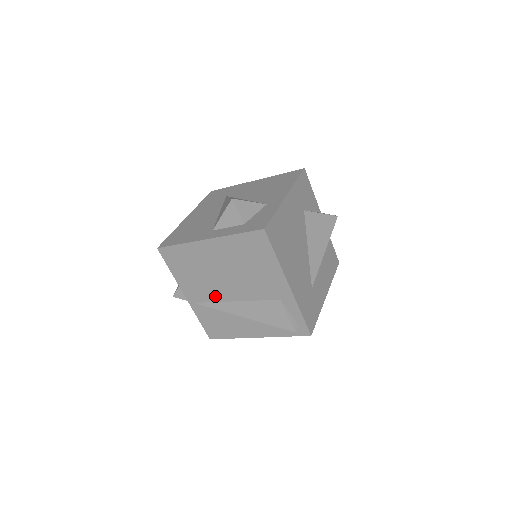
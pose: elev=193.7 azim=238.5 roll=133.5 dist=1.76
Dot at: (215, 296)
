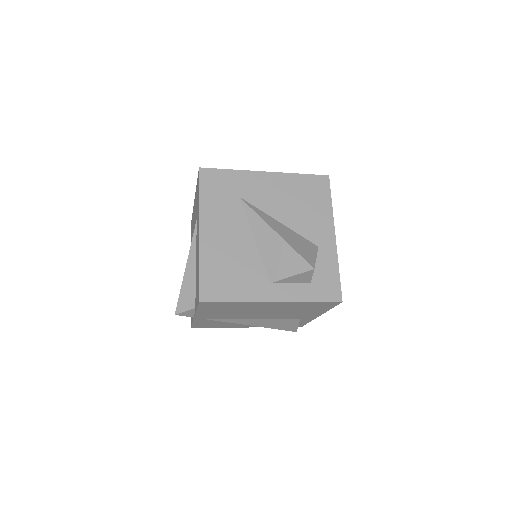
Dot at: (233, 317)
